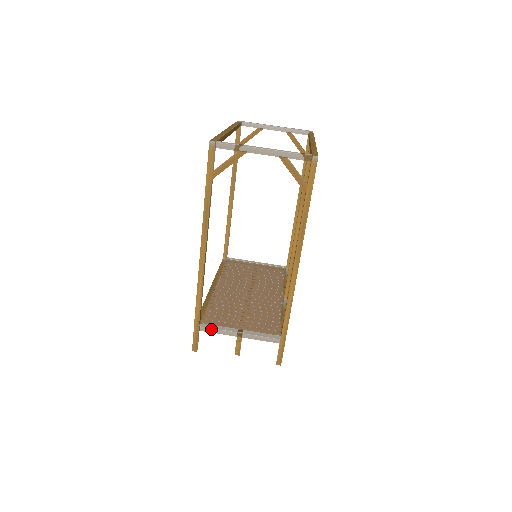
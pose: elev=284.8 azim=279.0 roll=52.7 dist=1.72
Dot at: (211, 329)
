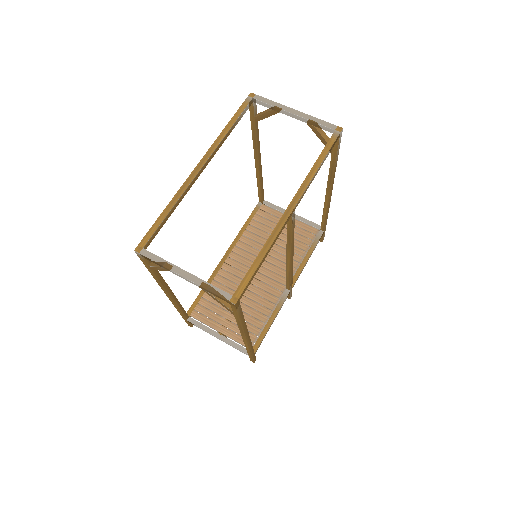
Dot at: (196, 325)
